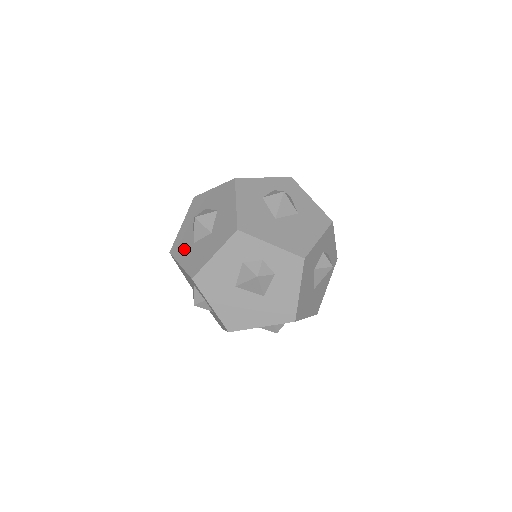
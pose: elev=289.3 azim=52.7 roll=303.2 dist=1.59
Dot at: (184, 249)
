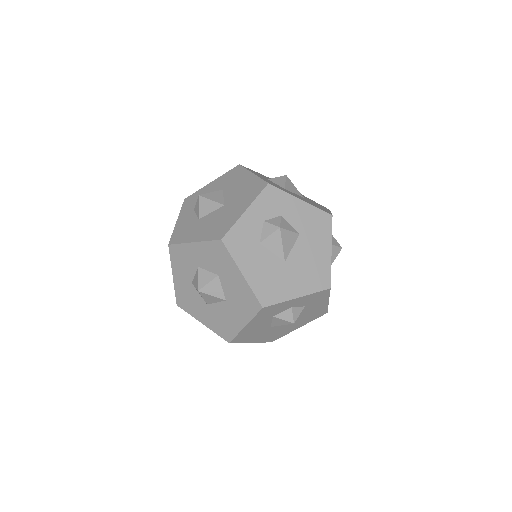
Dot at: (197, 308)
